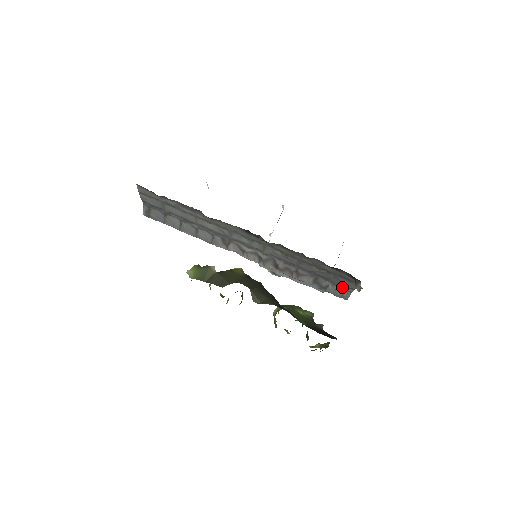
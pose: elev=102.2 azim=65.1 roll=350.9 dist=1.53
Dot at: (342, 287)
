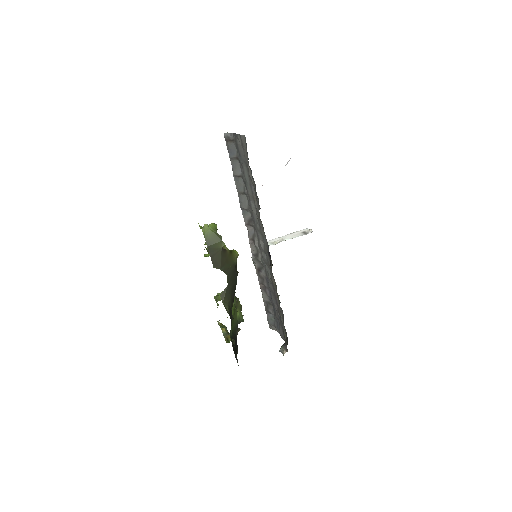
Dot at: (276, 324)
